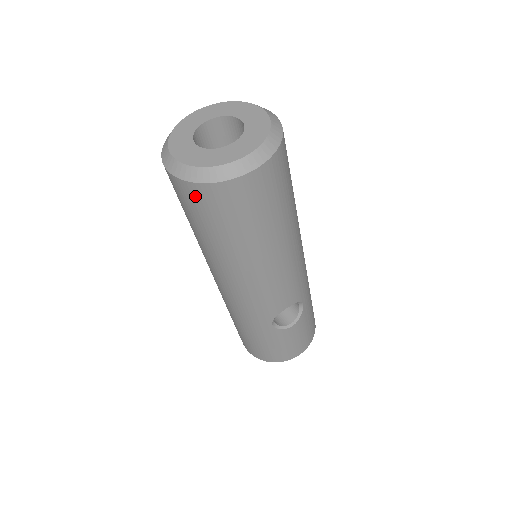
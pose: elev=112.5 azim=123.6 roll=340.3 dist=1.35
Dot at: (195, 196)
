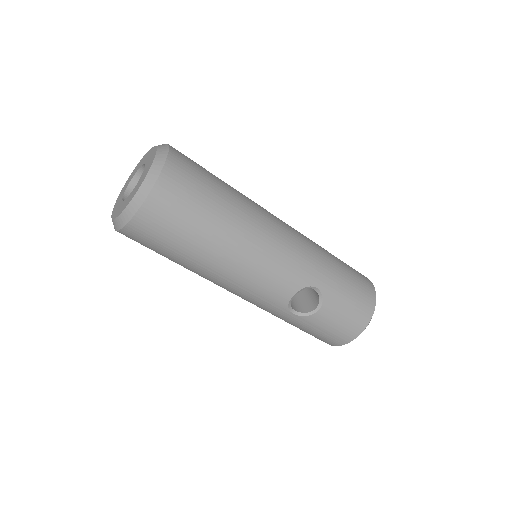
Dot at: (130, 238)
